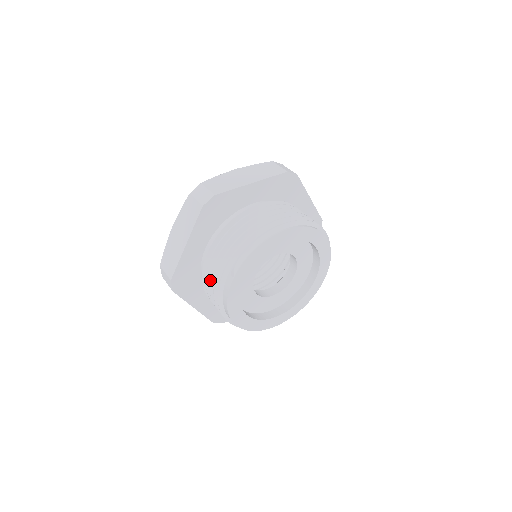
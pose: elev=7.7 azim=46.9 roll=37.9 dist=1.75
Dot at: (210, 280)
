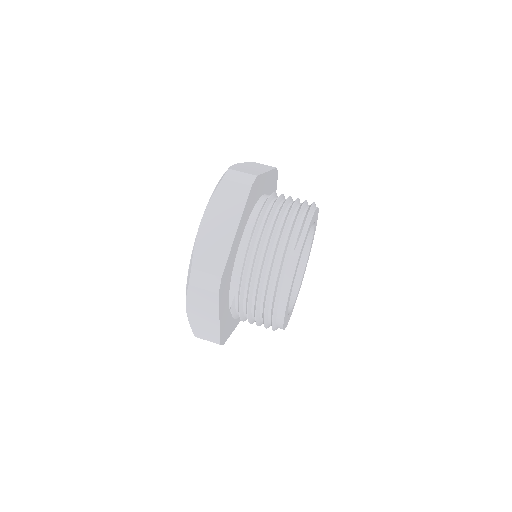
Dot at: (263, 268)
